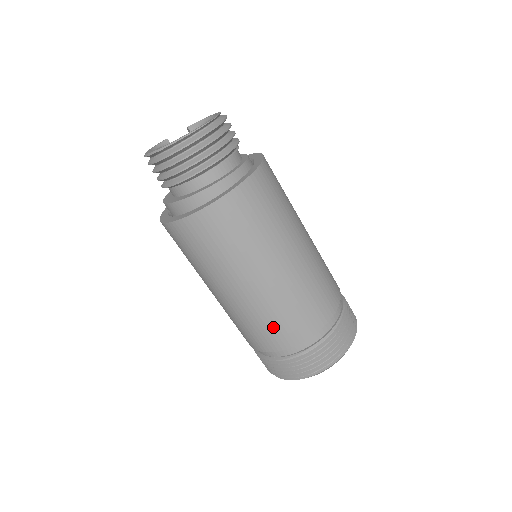
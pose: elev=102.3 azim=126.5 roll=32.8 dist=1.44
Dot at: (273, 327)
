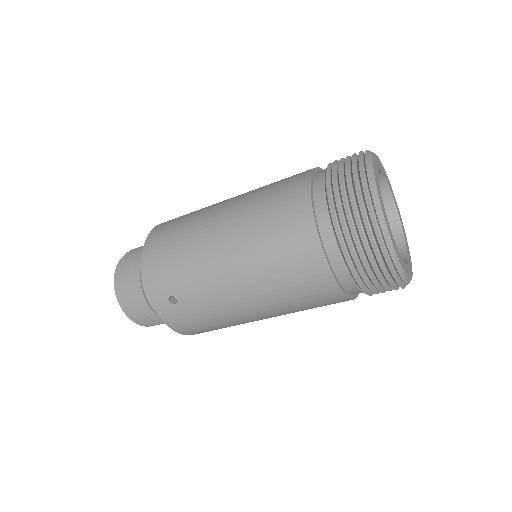
Dot at: (275, 200)
